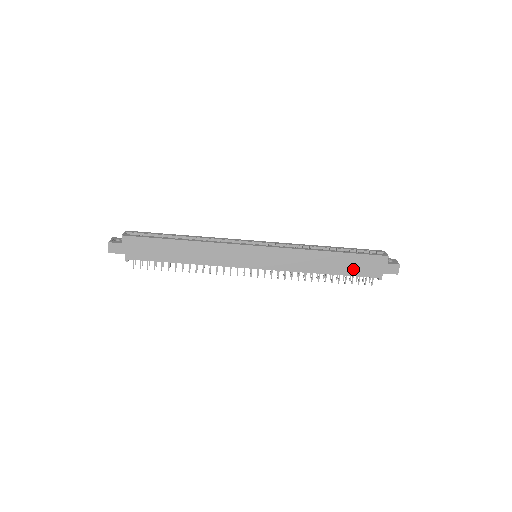
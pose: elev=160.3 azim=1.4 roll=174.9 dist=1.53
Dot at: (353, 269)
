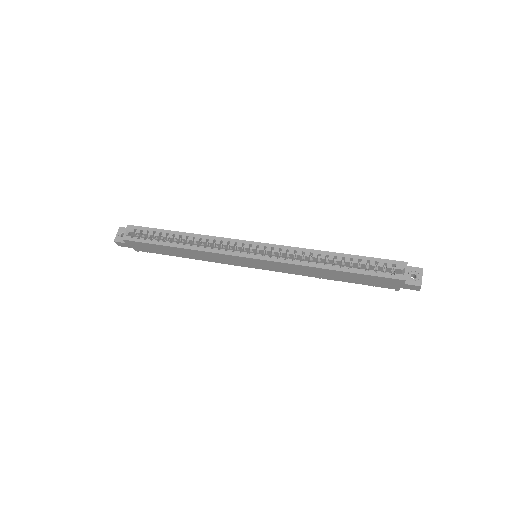
Dot at: (363, 281)
